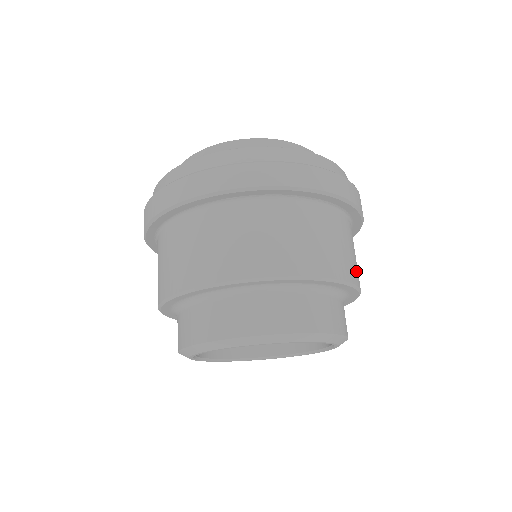
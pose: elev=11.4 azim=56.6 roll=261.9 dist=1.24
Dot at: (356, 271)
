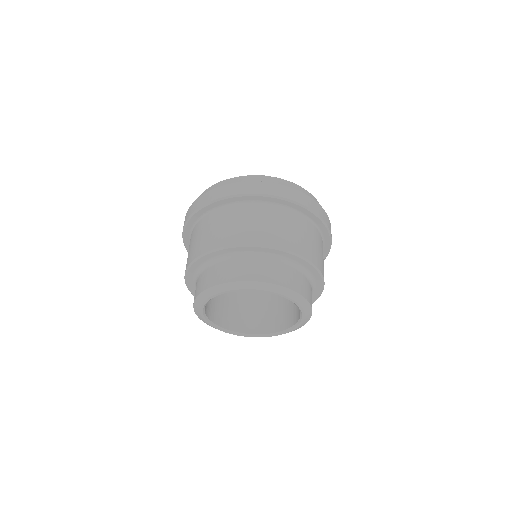
Dot at: (289, 241)
